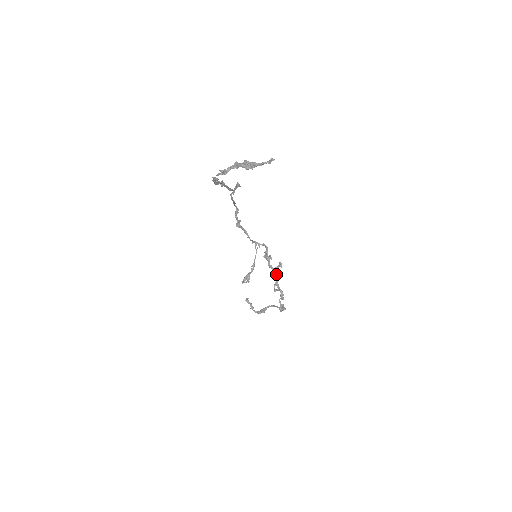
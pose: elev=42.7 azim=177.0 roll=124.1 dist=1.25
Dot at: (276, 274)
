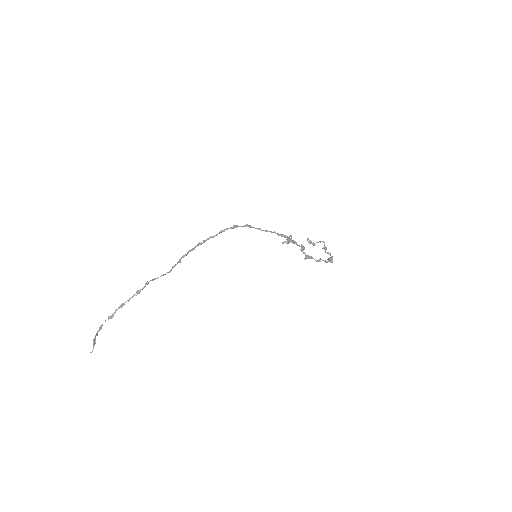
Dot at: occluded
